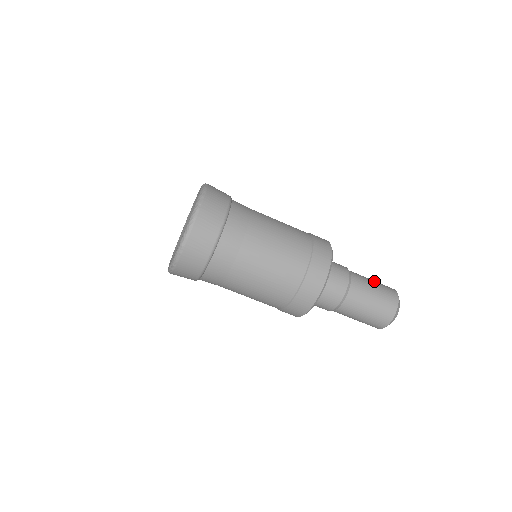
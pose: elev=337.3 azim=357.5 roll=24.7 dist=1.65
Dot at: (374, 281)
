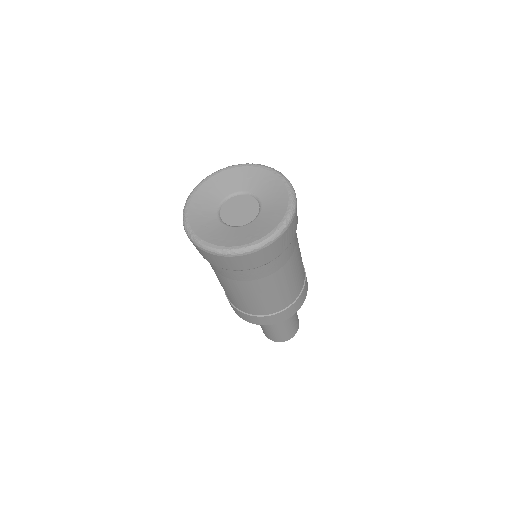
Dot at: occluded
